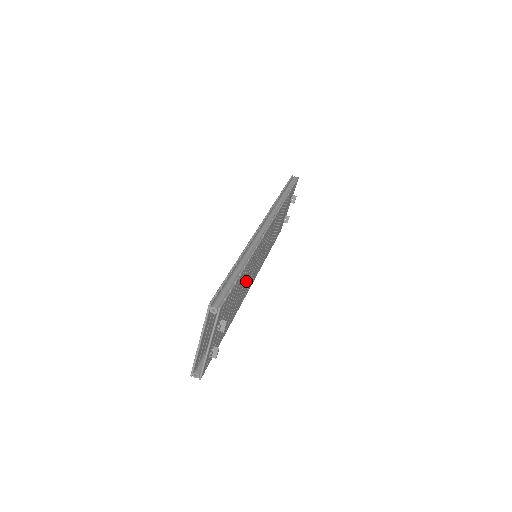
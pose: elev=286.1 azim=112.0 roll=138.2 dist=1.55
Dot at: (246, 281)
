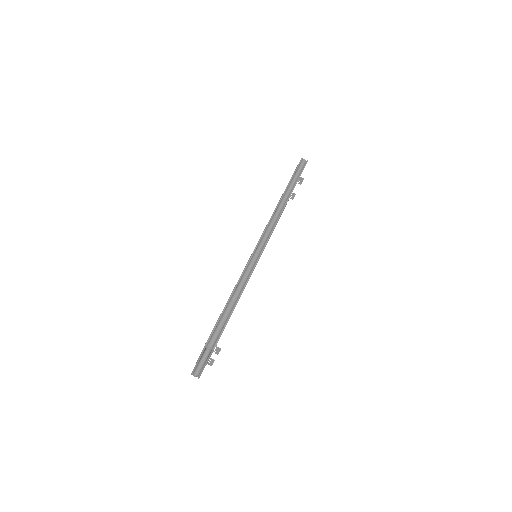
Dot at: occluded
